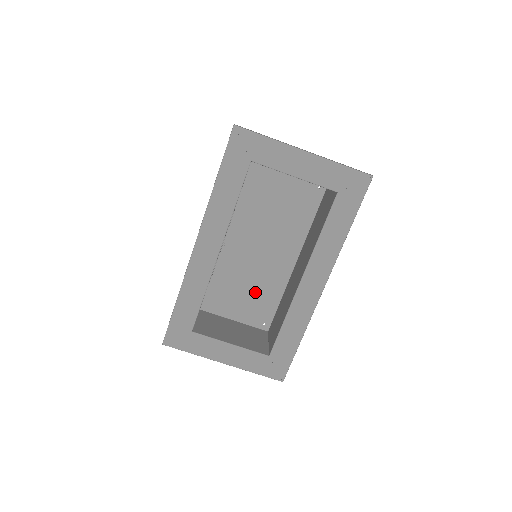
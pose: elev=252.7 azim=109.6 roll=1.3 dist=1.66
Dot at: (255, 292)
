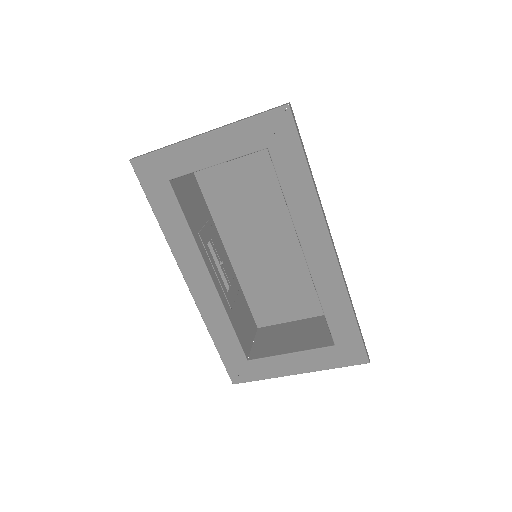
Dot at: (294, 284)
